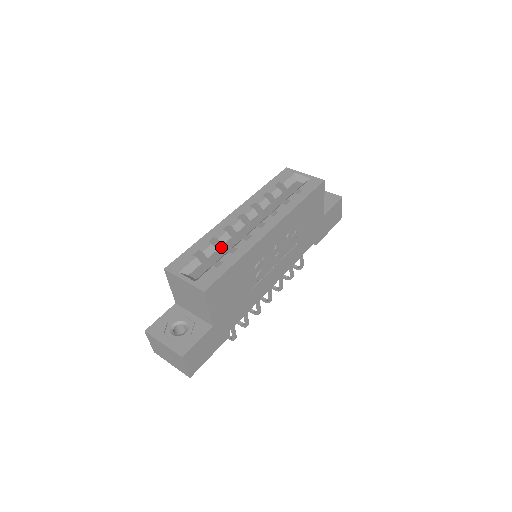
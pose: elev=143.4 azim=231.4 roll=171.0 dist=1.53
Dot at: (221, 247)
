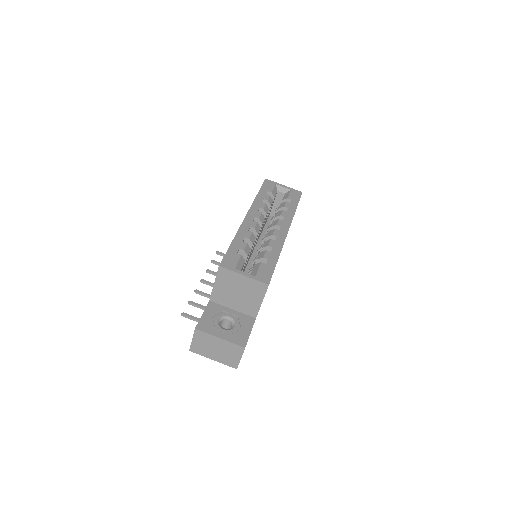
Dot at: (249, 246)
